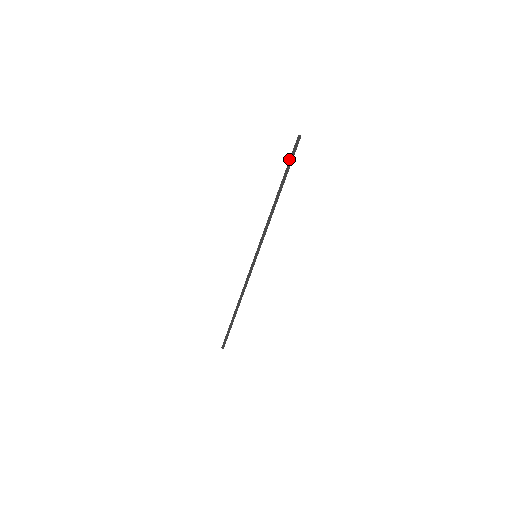
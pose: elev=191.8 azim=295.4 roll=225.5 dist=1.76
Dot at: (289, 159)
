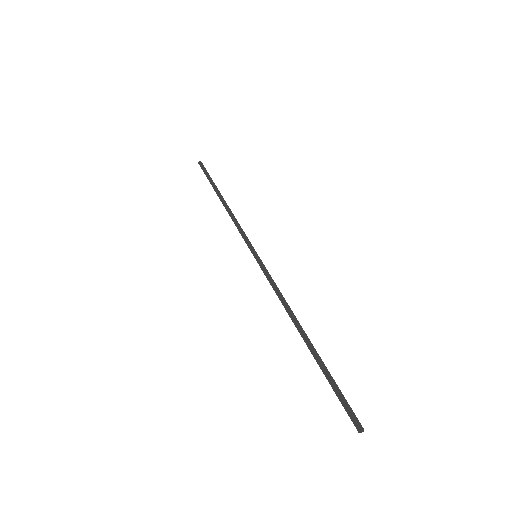
Dot at: (334, 391)
